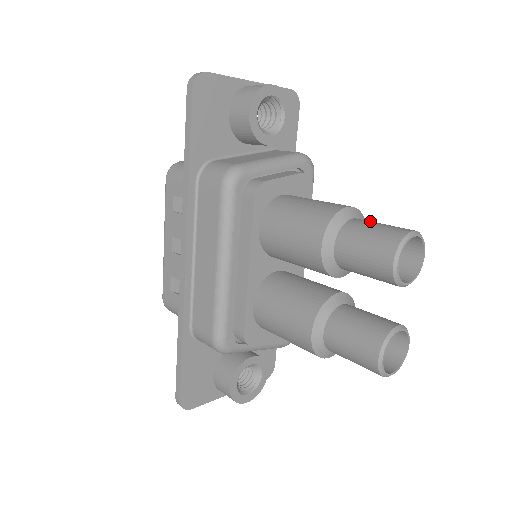
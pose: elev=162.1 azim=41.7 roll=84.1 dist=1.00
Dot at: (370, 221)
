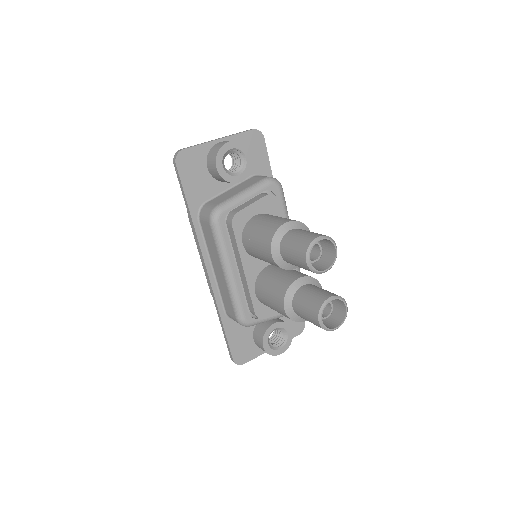
Dot at: (299, 231)
